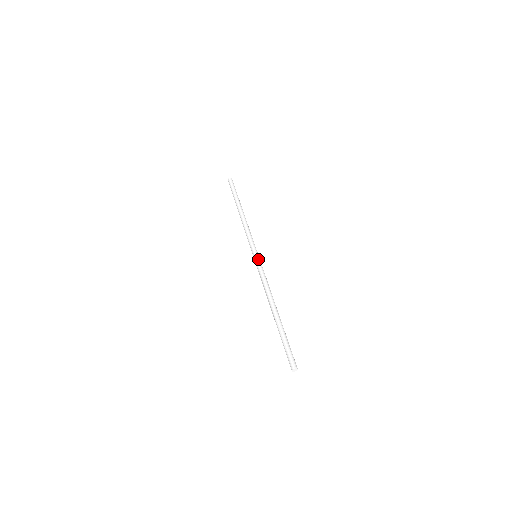
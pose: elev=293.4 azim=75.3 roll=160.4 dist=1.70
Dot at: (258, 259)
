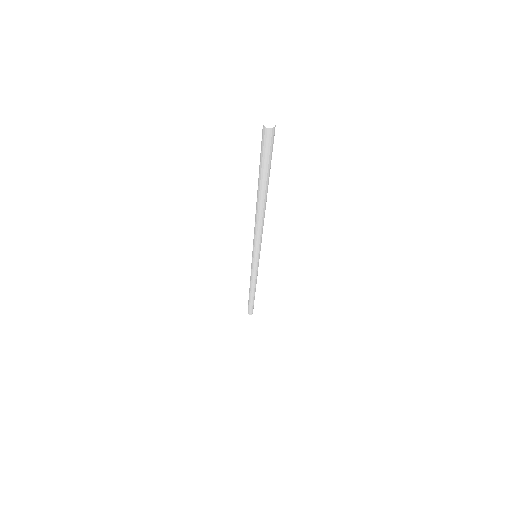
Dot at: occluded
